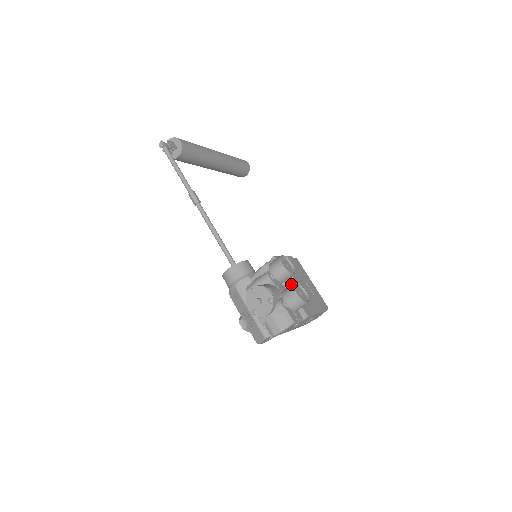
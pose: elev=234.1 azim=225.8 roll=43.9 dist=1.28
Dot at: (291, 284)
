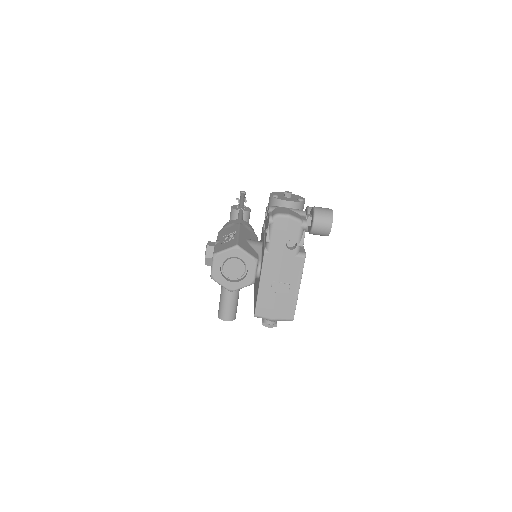
Dot at: occluded
